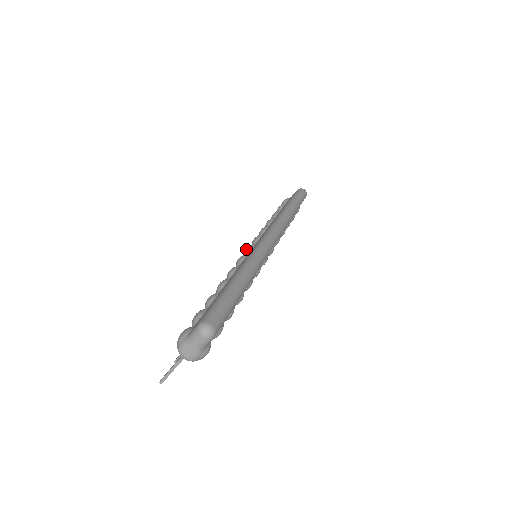
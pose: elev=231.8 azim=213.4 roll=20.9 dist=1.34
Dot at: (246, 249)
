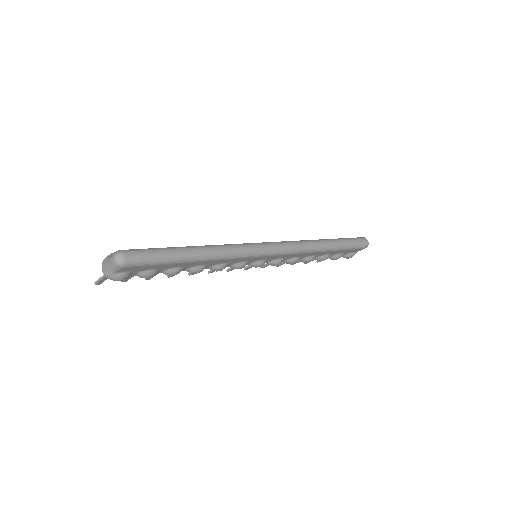
Dot at: occluded
